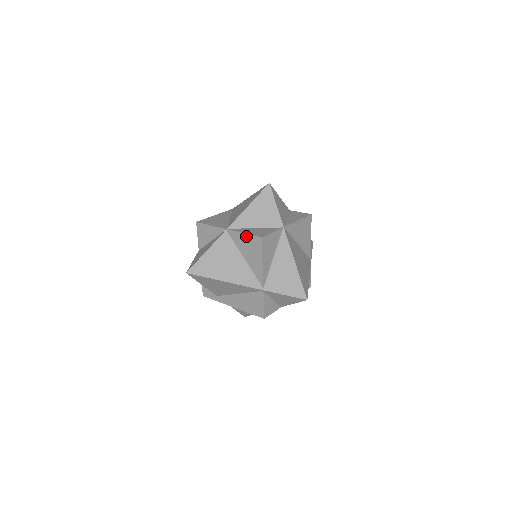
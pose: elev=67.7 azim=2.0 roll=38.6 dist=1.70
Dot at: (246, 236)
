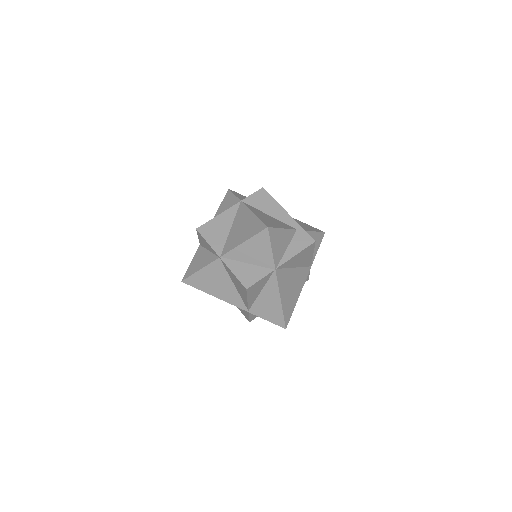
Dot at: (235, 277)
